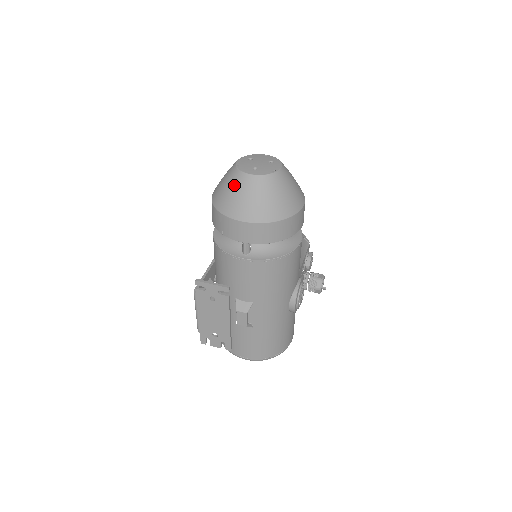
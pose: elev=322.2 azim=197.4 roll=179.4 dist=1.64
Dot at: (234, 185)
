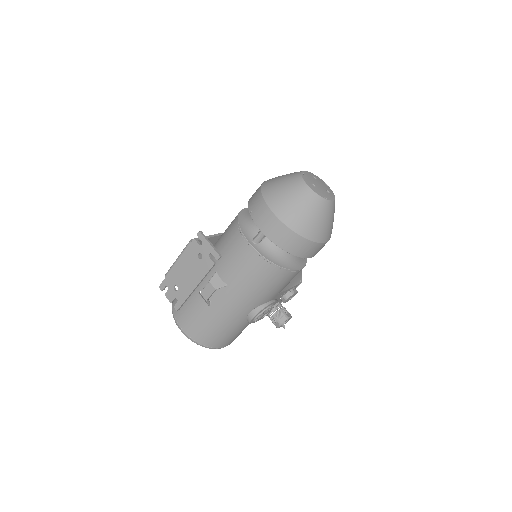
Dot at: (289, 184)
